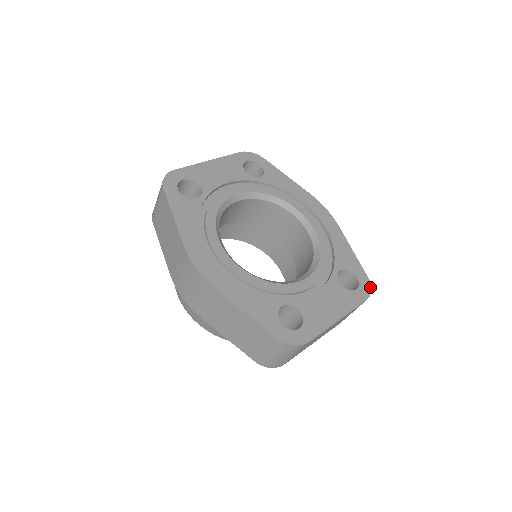
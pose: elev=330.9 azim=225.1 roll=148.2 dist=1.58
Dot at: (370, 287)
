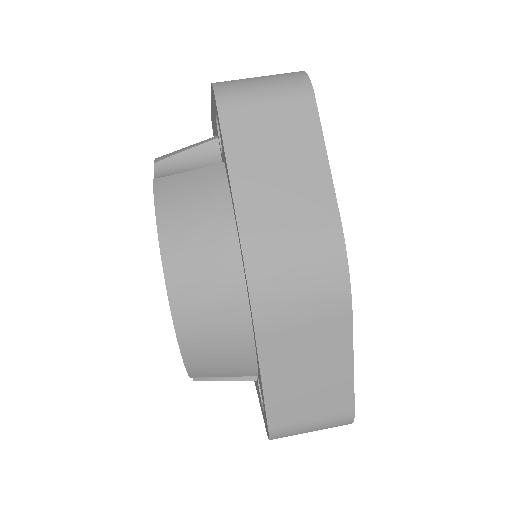
Dot at: occluded
